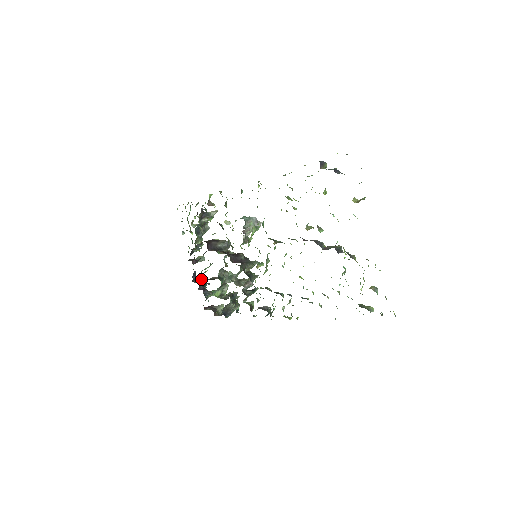
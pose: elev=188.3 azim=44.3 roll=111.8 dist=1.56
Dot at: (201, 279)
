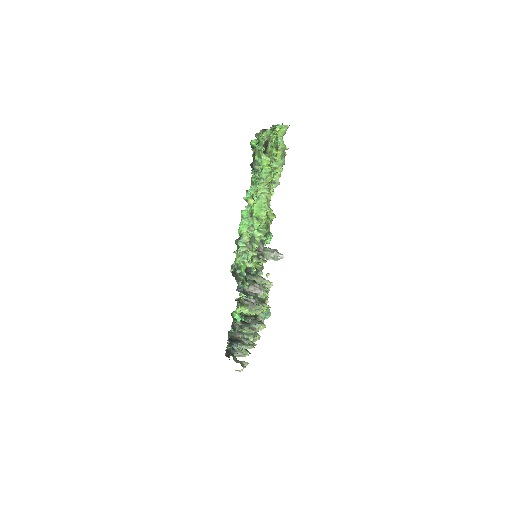
Dot at: occluded
